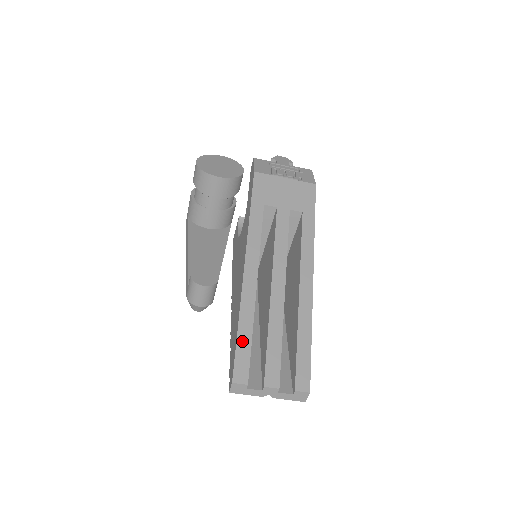
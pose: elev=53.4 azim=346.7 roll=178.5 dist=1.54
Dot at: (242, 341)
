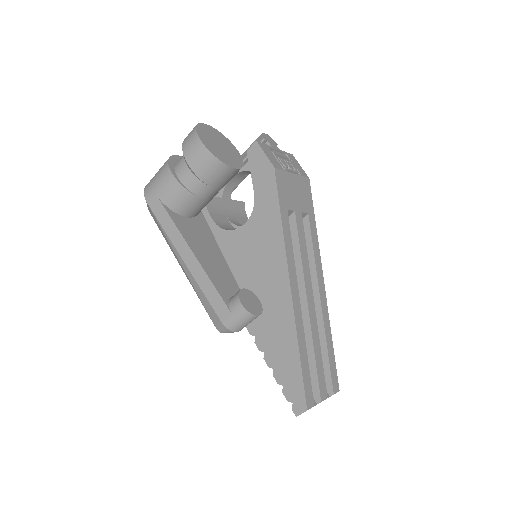
Dot at: (304, 367)
